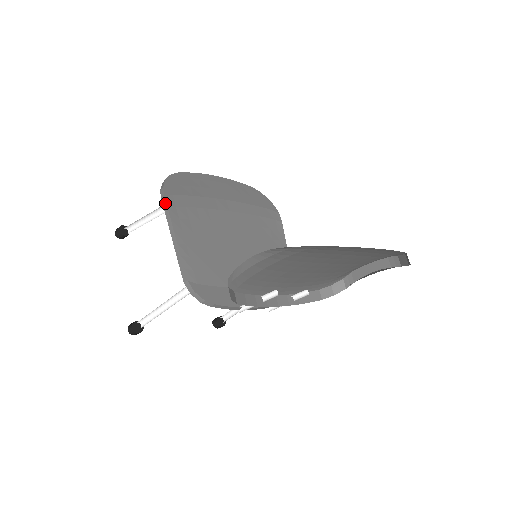
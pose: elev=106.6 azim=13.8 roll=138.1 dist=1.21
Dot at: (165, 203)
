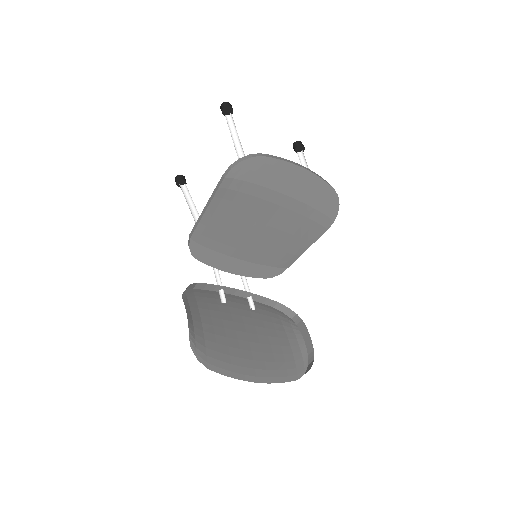
Dot at: (221, 182)
